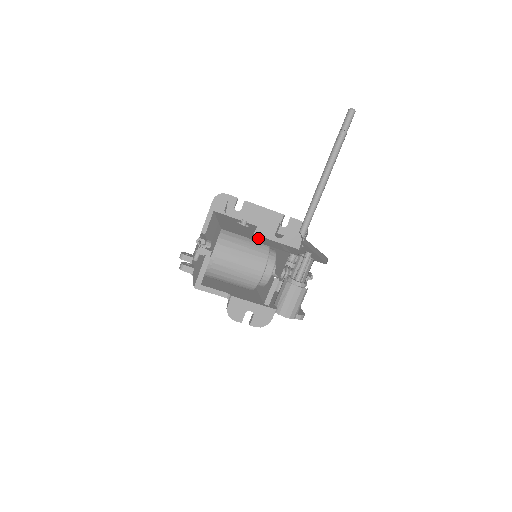
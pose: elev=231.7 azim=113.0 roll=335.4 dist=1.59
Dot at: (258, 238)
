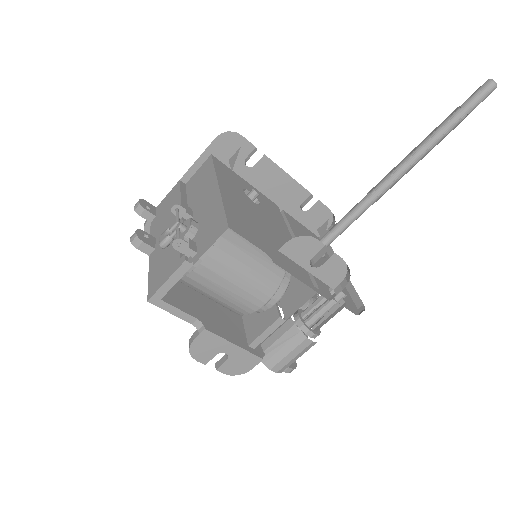
Dot at: (277, 248)
